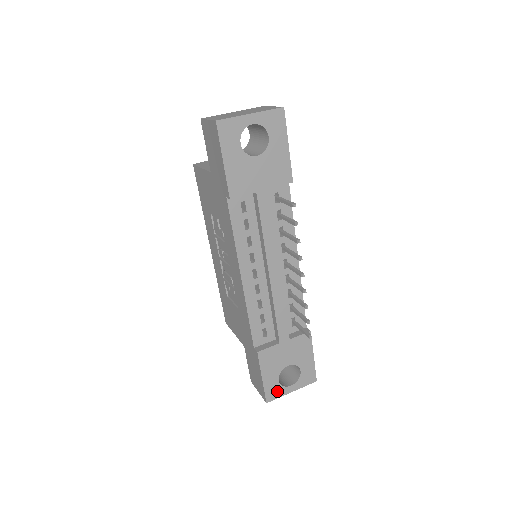
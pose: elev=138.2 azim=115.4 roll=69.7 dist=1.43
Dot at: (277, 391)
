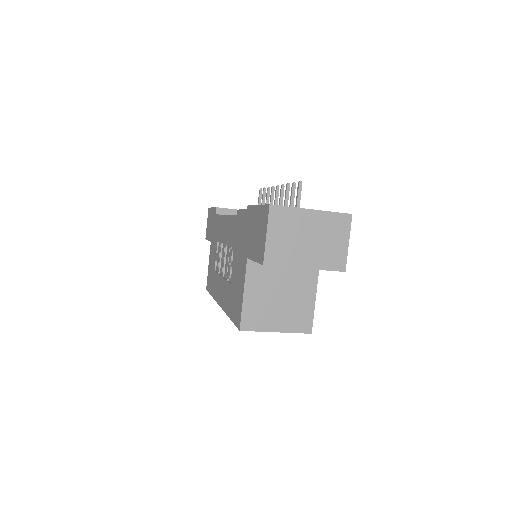
Dot at: occluded
